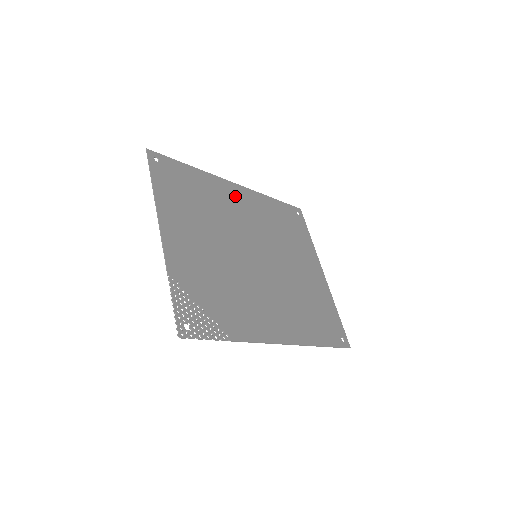
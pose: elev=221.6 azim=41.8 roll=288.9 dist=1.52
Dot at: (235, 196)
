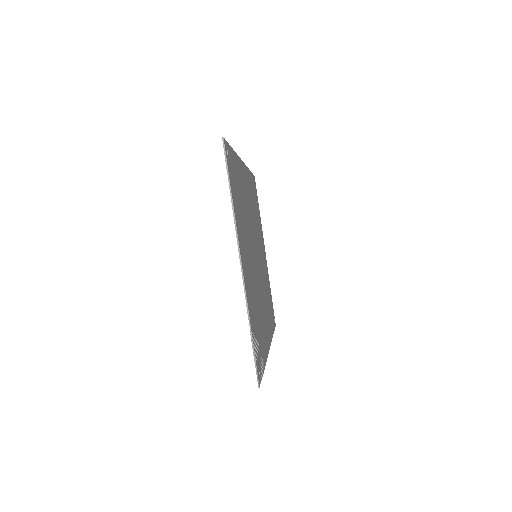
Dot at: (245, 181)
